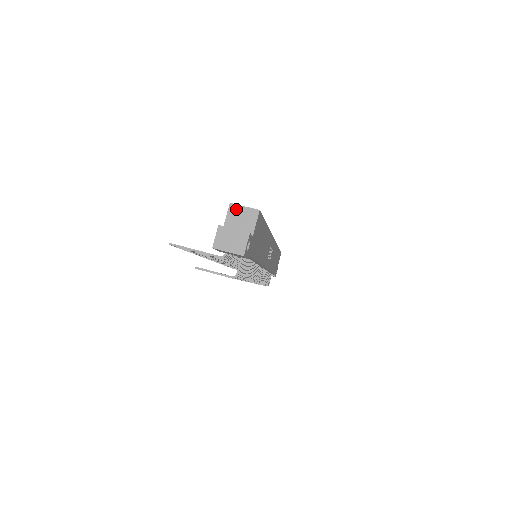
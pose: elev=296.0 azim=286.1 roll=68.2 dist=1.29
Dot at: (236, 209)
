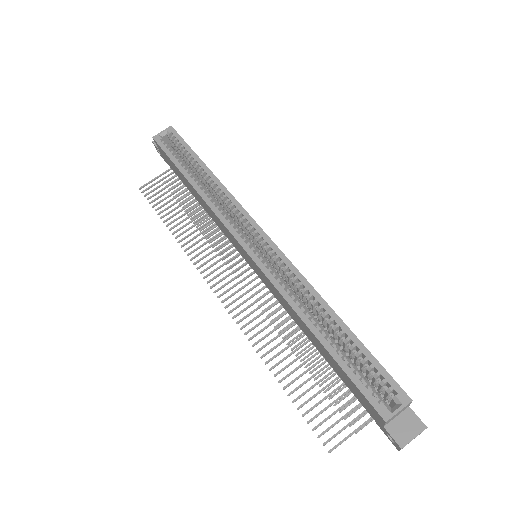
Dot at: (392, 418)
